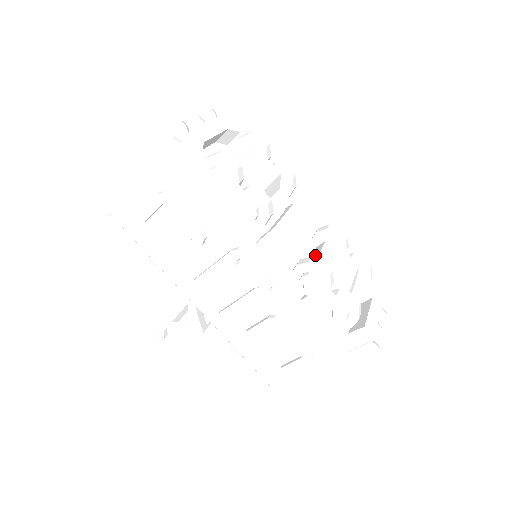
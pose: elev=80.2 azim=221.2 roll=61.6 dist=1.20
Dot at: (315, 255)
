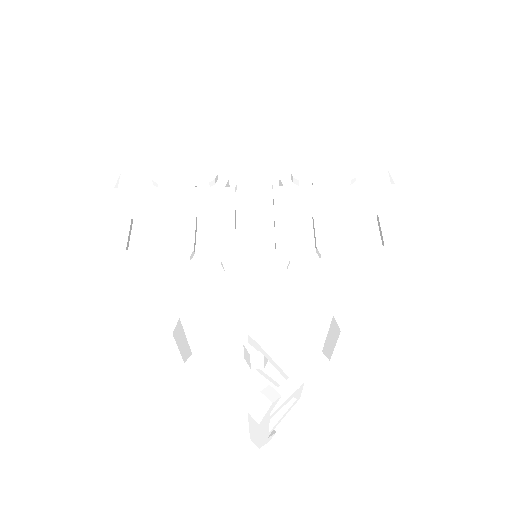
Dot at: occluded
